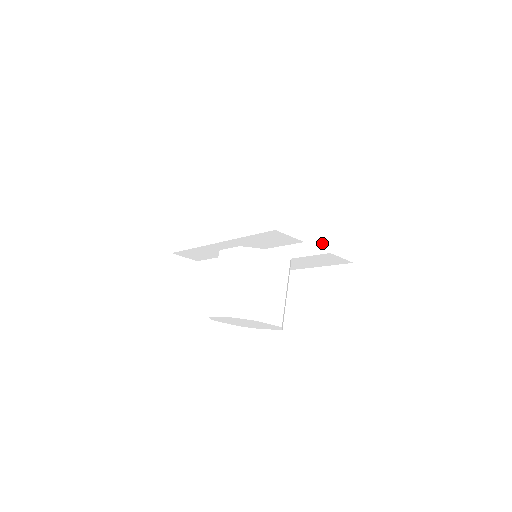
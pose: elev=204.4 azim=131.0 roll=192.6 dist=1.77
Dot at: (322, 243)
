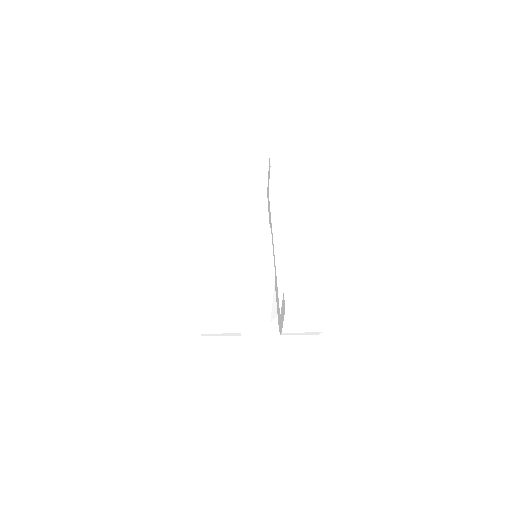
Dot at: (278, 310)
